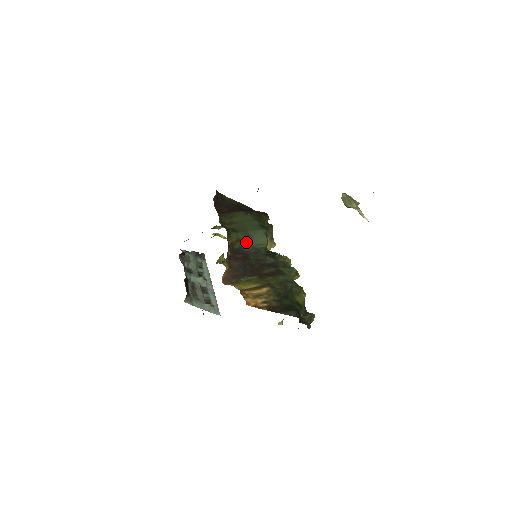
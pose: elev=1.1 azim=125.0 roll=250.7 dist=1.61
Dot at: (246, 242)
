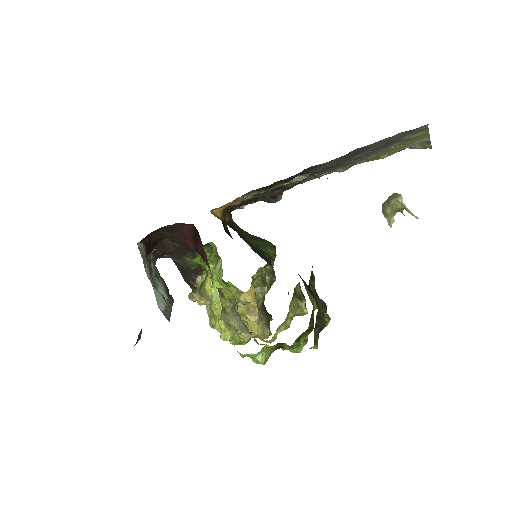
Dot at: (249, 237)
